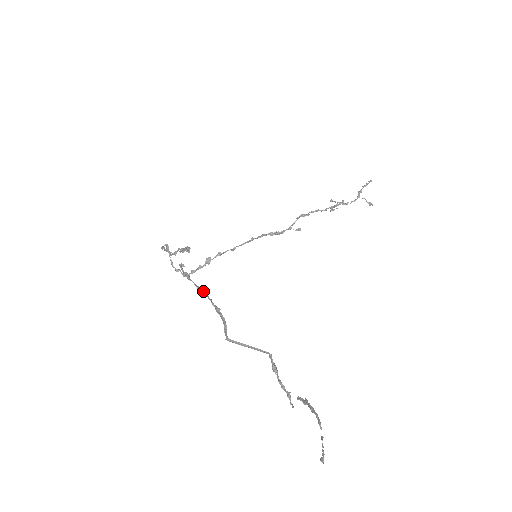
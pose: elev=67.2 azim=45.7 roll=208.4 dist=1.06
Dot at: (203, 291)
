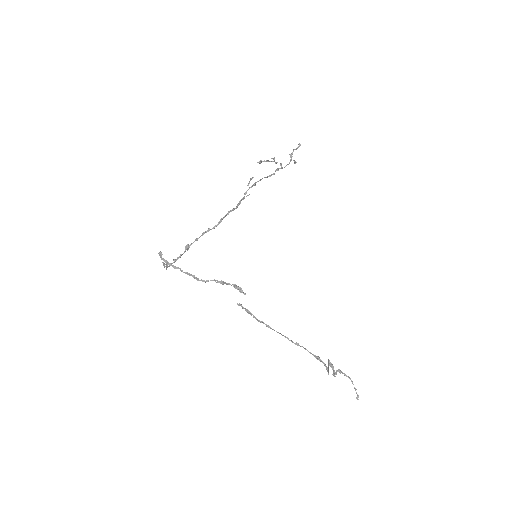
Dot at: (297, 343)
